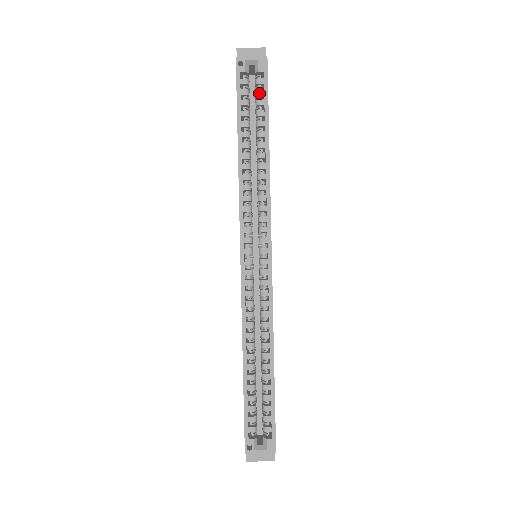
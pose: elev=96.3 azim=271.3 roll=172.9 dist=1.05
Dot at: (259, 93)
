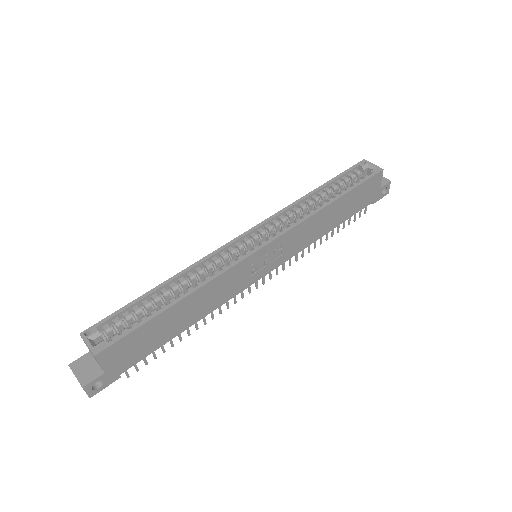
Dot at: (359, 180)
